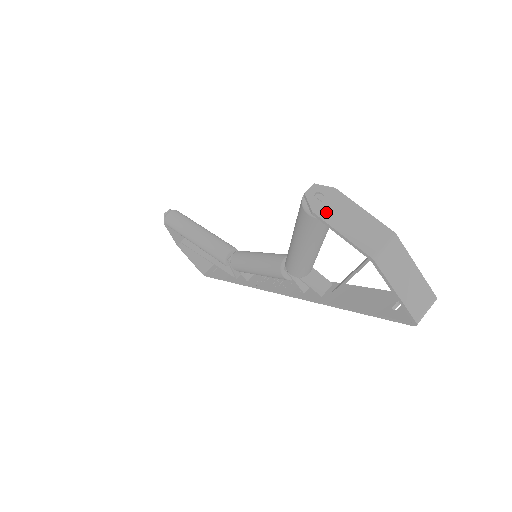
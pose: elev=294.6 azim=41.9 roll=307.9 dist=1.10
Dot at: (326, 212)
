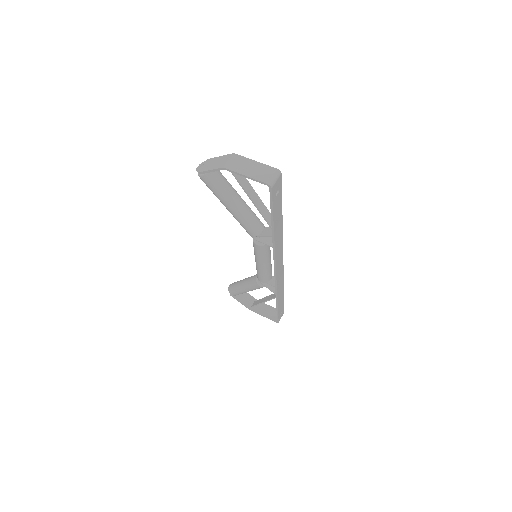
Dot at: (204, 168)
